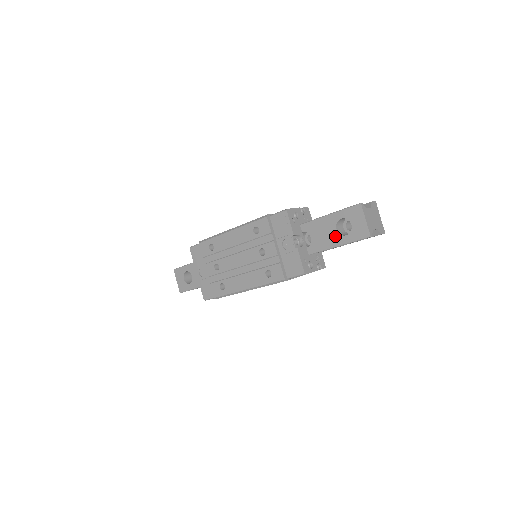
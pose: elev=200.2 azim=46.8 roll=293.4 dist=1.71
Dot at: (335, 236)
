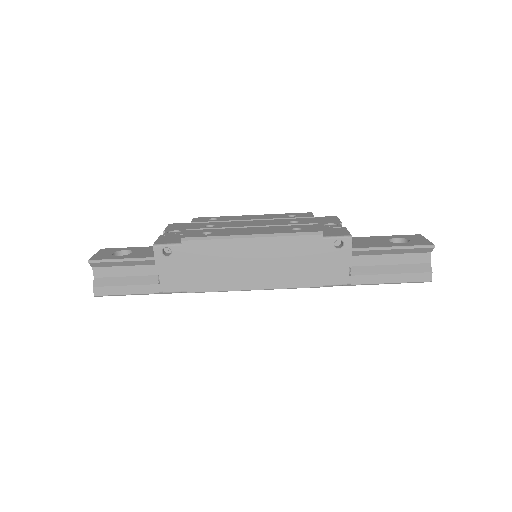
Dot at: (387, 243)
